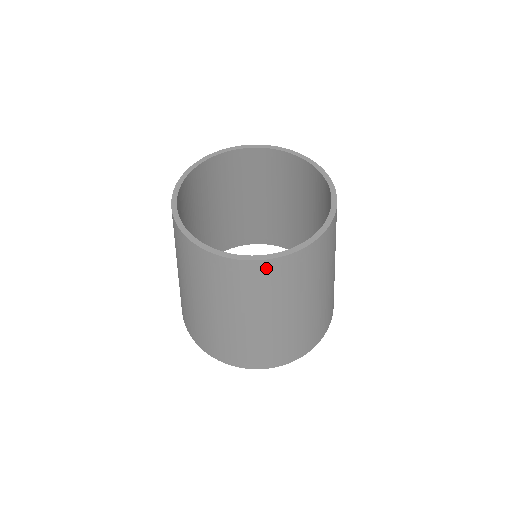
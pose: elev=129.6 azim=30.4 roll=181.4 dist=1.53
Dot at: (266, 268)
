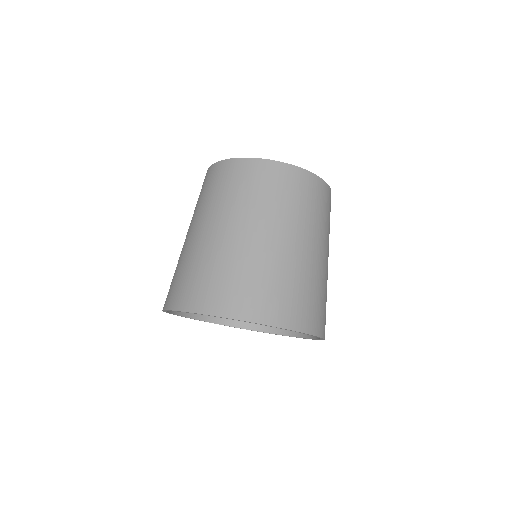
Dot at: (310, 181)
